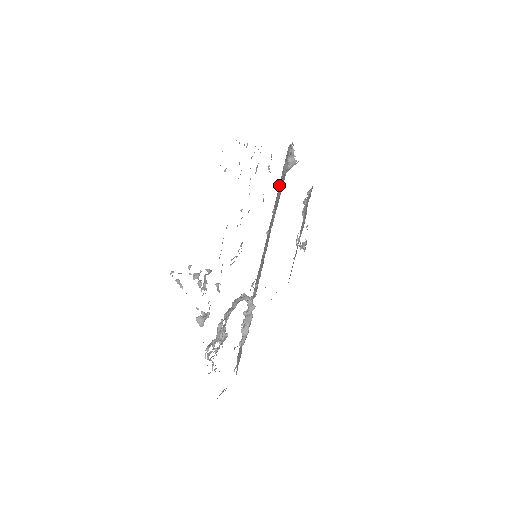
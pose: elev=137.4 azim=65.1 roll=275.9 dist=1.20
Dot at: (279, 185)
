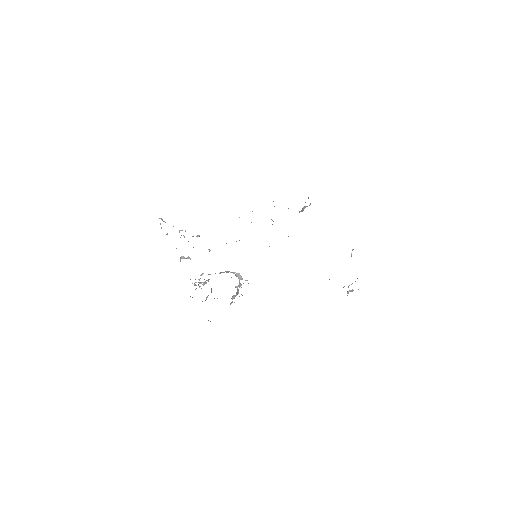
Dot at: occluded
